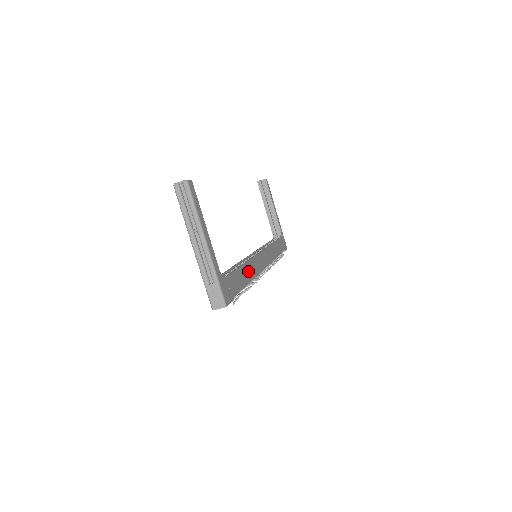
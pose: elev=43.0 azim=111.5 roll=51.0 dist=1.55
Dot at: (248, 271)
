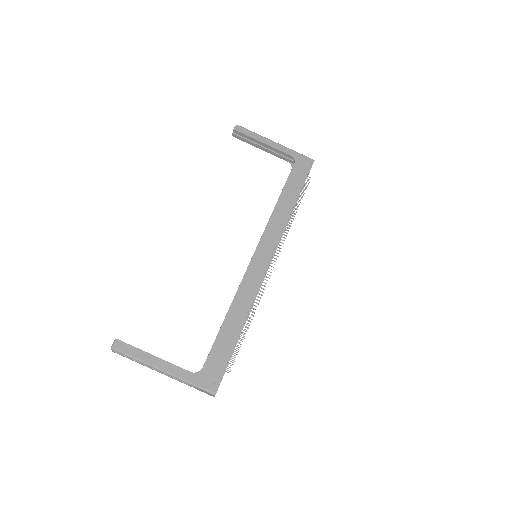
Dot at: (238, 309)
